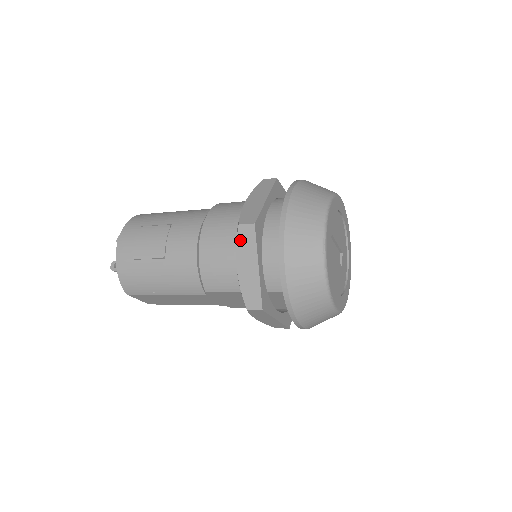
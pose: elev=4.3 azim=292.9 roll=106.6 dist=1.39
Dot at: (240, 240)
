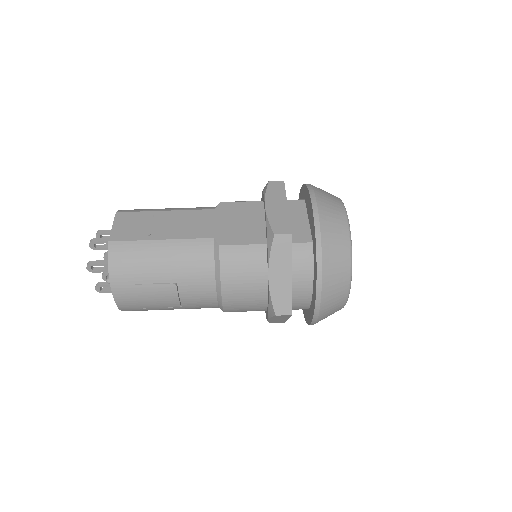
Dot at: (275, 317)
